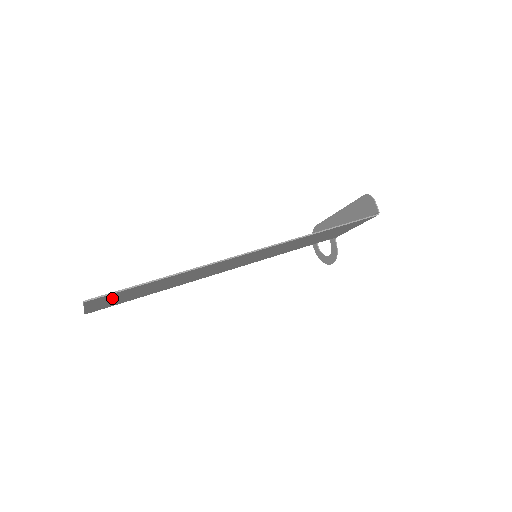
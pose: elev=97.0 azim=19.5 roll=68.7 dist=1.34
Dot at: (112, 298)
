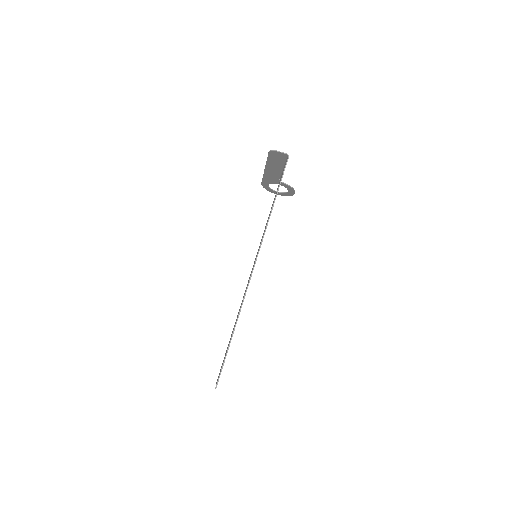
Dot at: occluded
